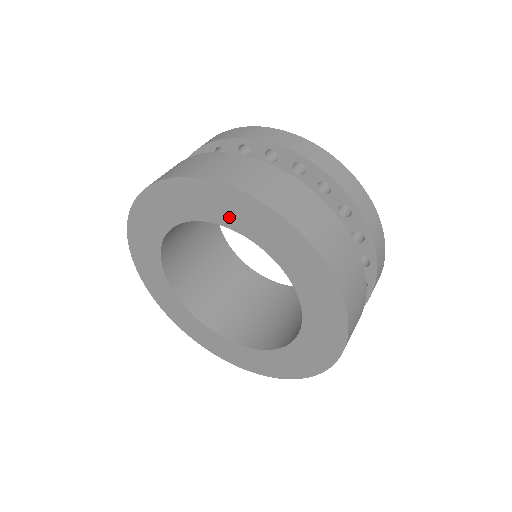
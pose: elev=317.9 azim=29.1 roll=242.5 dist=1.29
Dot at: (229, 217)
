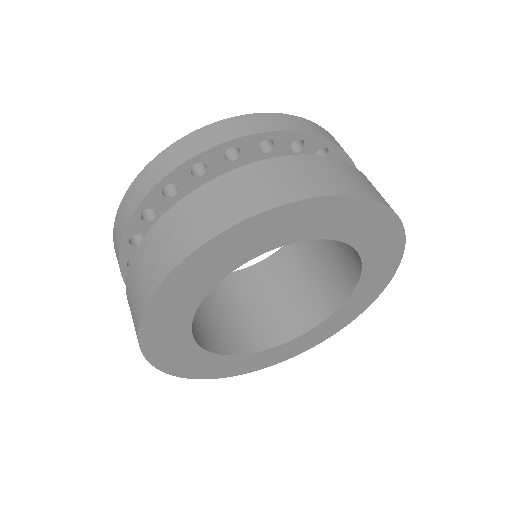
Dot at: (245, 251)
